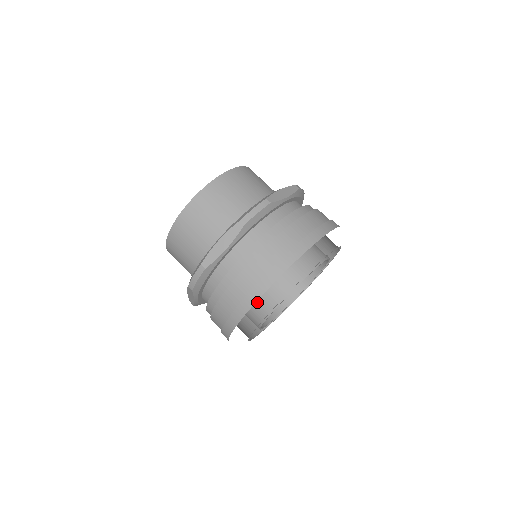
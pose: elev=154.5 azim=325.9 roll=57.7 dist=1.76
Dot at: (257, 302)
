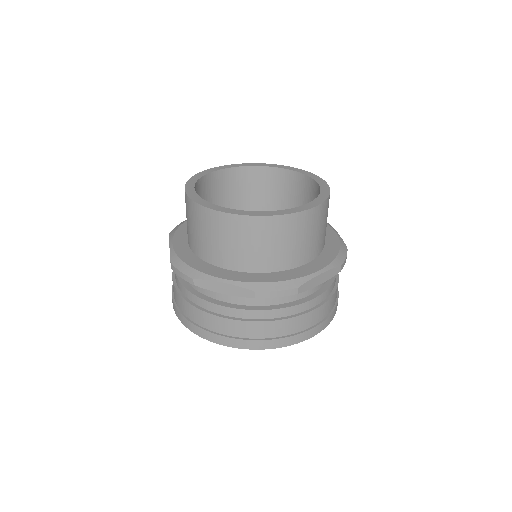
Dot at: occluded
